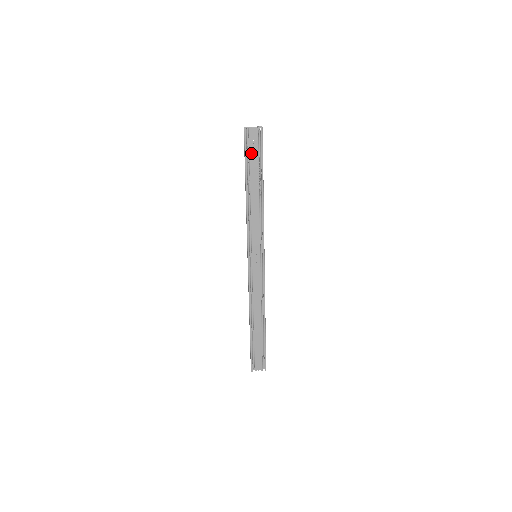
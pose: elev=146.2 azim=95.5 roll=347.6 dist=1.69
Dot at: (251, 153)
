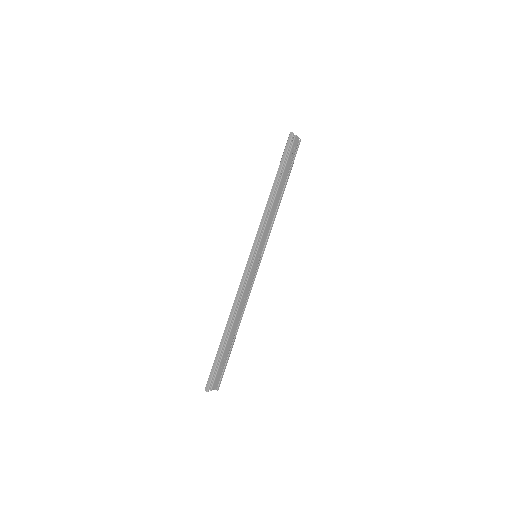
Dot at: (289, 157)
